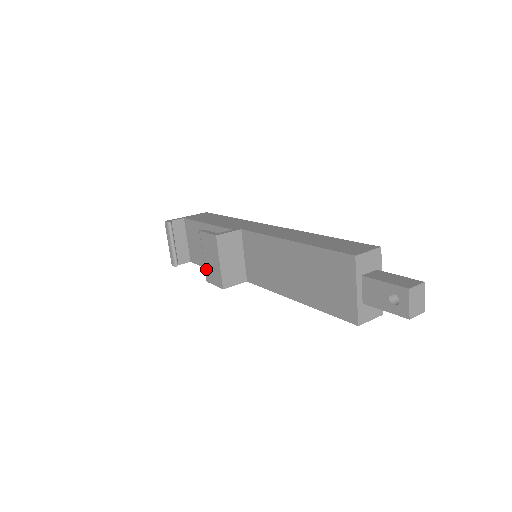
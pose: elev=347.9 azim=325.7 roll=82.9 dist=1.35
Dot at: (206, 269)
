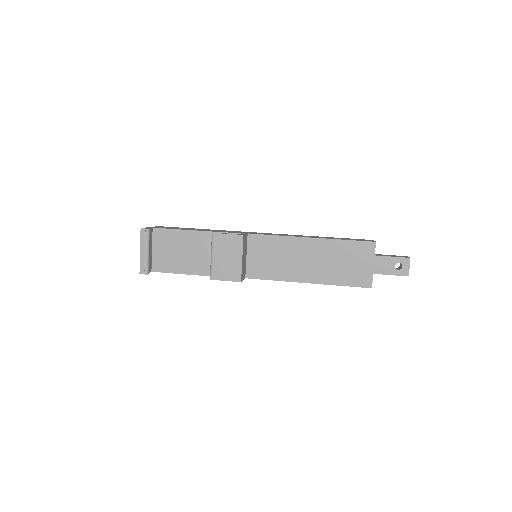
Dot at: (215, 268)
